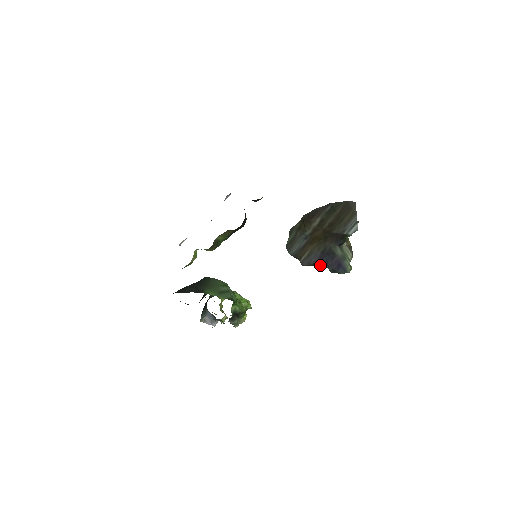
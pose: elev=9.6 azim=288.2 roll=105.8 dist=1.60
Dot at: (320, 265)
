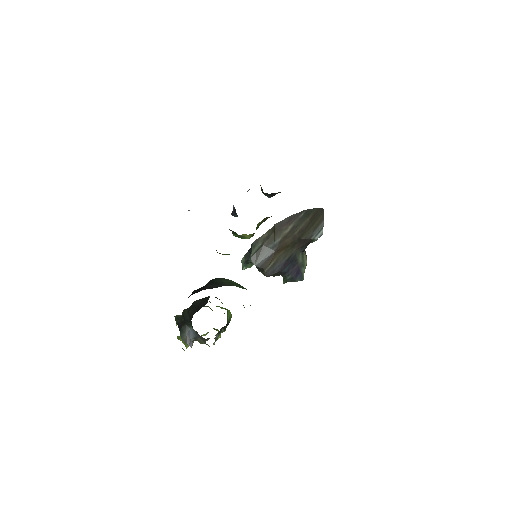
Dot at: (281, 274)
